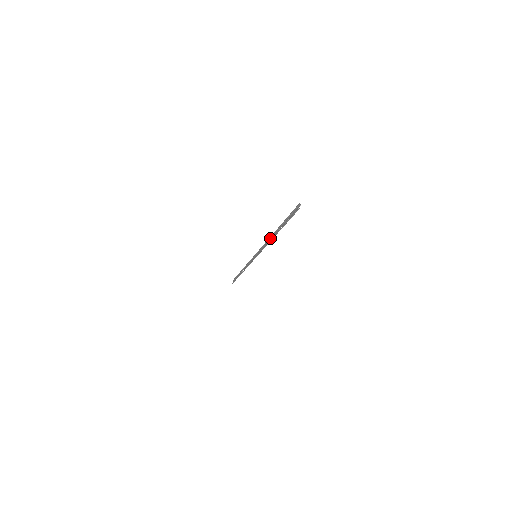
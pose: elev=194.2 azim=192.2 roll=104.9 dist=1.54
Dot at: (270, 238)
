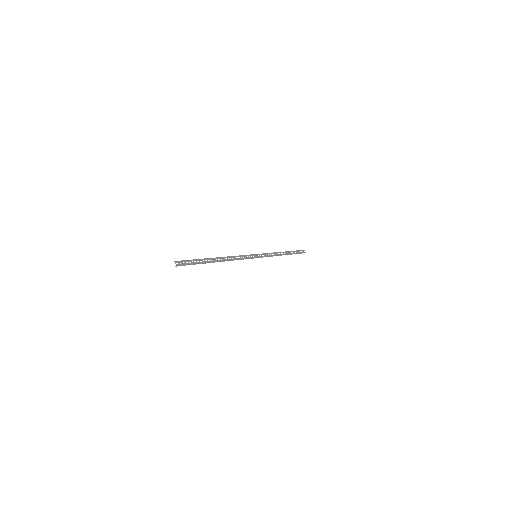
Dot at: (228, 257)
